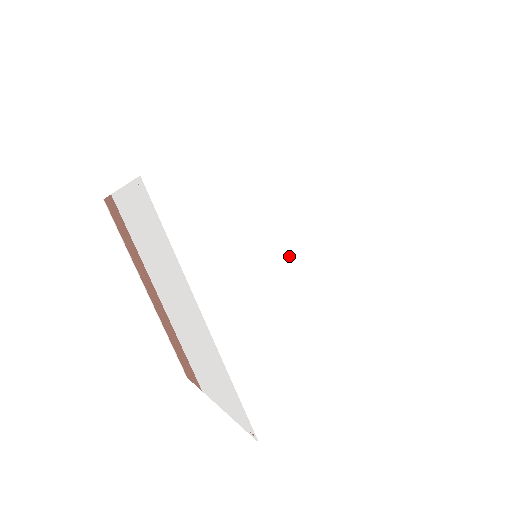
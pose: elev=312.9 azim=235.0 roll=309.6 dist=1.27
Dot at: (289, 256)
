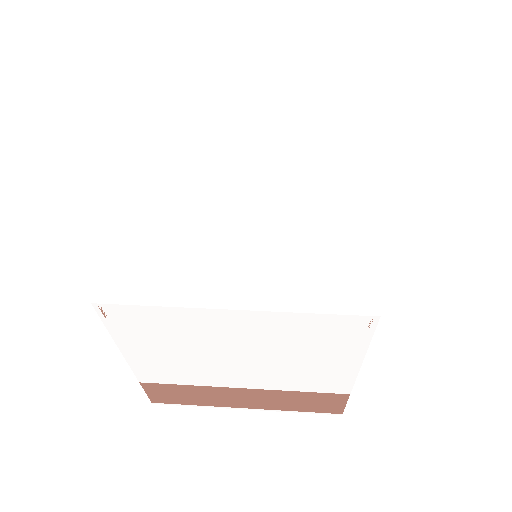
Dot at: (238, 178)
